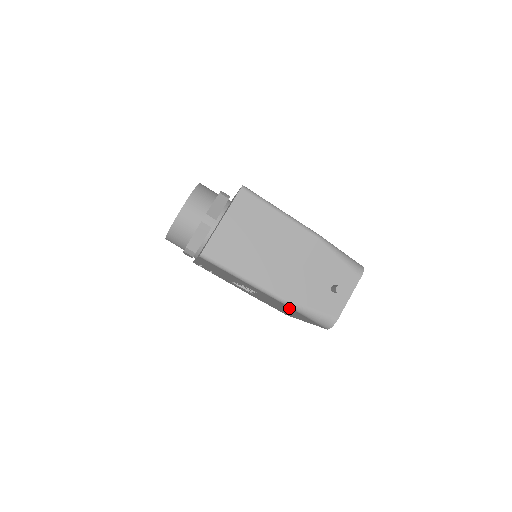
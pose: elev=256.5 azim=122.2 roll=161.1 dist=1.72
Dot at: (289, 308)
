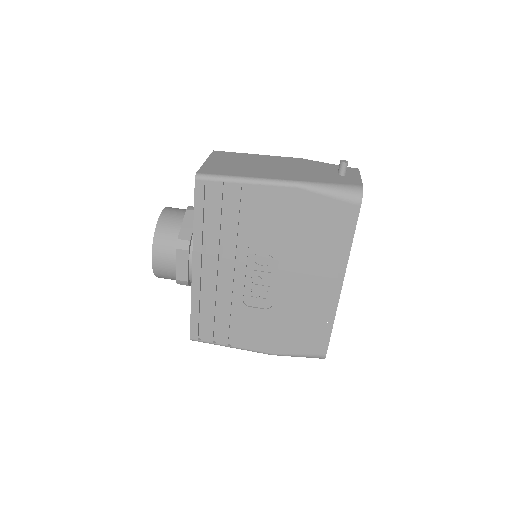
Dot at: (310, 206)
